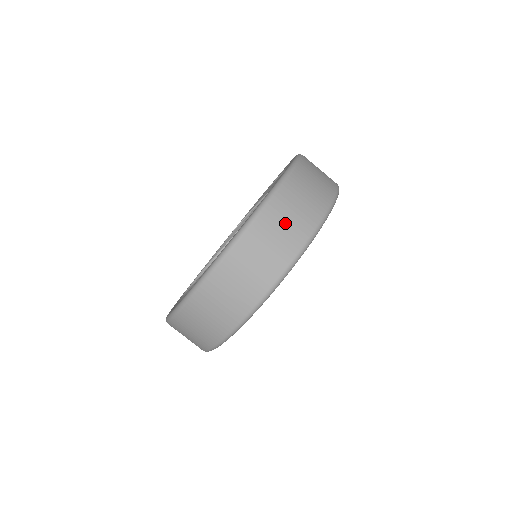
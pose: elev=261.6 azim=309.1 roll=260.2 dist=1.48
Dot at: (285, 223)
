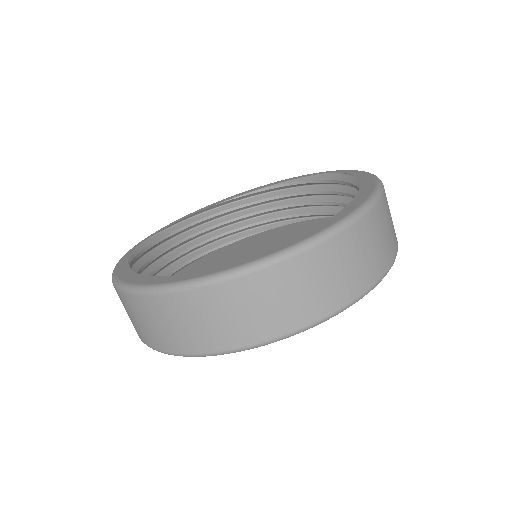
Dot at: (162, 323)
